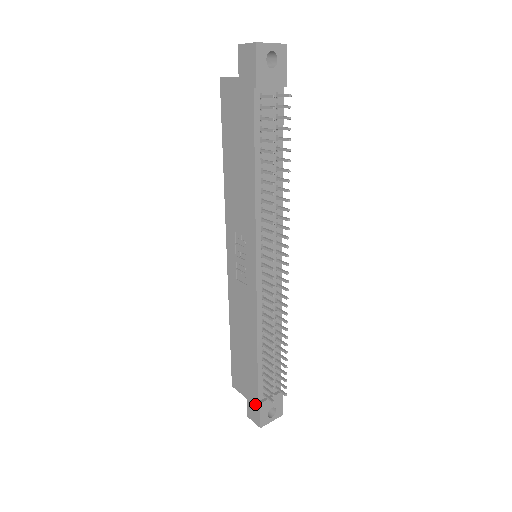
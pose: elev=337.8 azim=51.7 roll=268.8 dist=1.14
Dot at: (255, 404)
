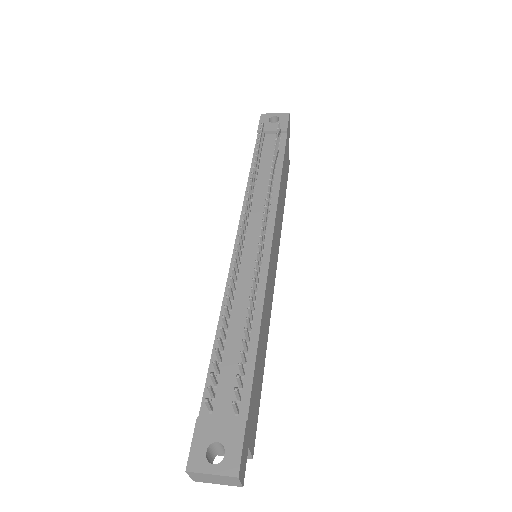
Dot at: occluded
